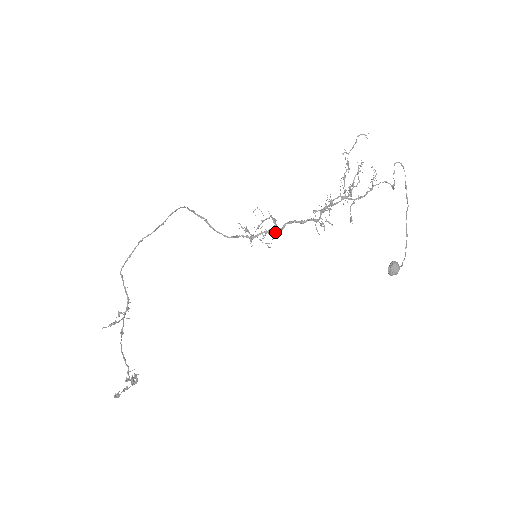
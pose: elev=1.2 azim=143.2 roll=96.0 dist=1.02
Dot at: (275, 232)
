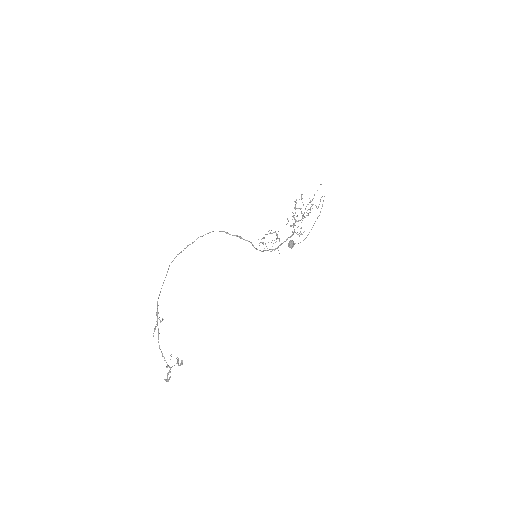
Dot at: (282, 243)
